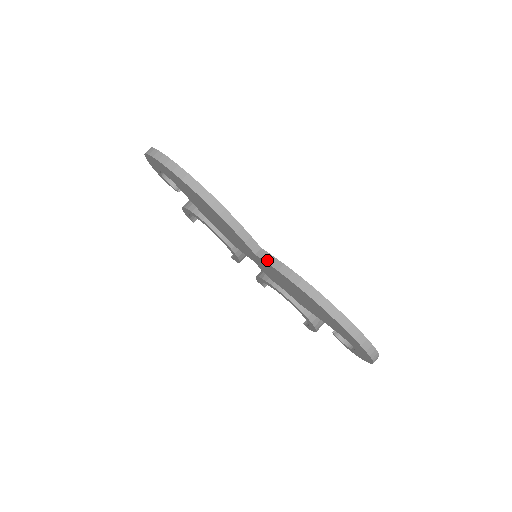
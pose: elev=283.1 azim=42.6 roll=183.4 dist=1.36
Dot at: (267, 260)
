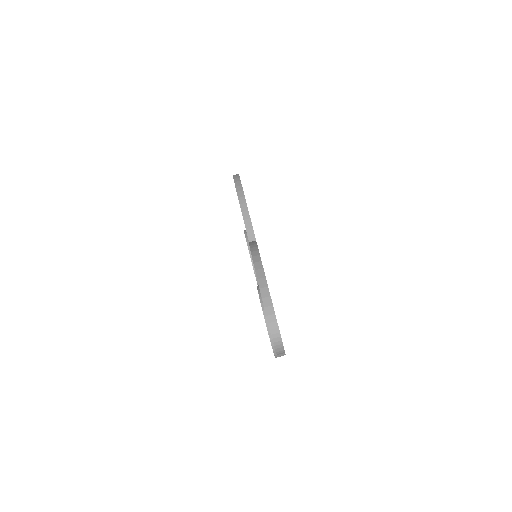
Dot at: (251, 242)
